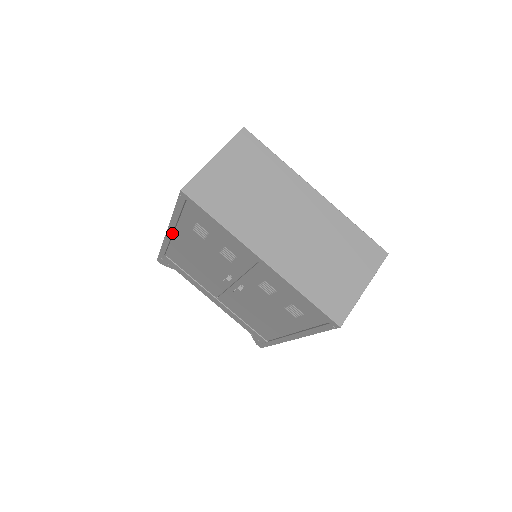
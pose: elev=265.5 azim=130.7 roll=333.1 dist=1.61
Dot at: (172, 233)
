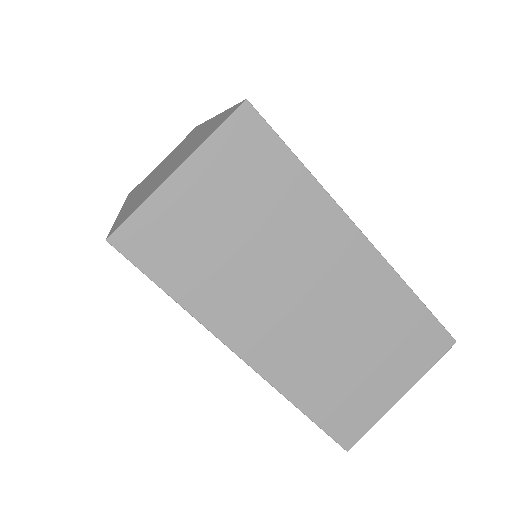
Dot at: occluded
